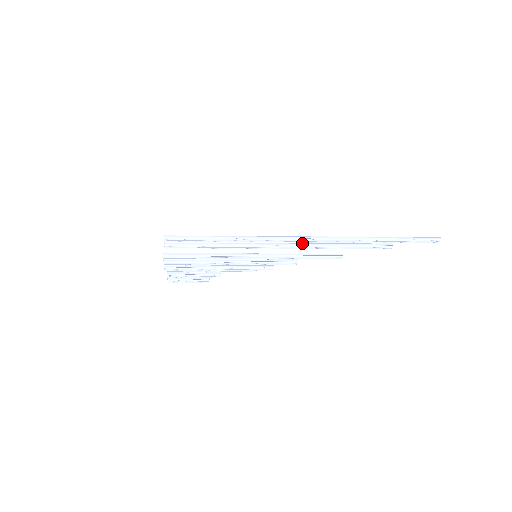
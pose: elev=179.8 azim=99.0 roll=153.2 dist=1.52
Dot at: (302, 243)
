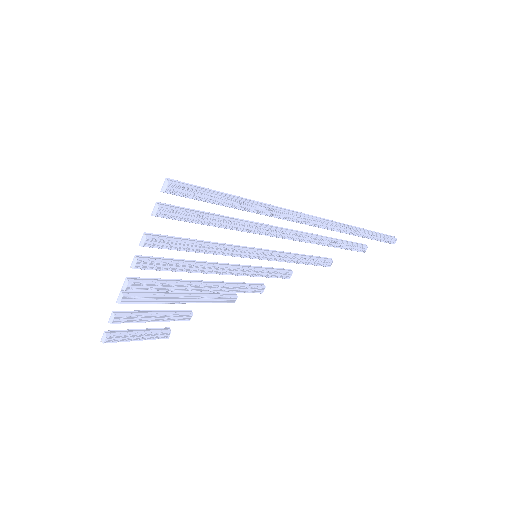
Dot at: (305, 232)
